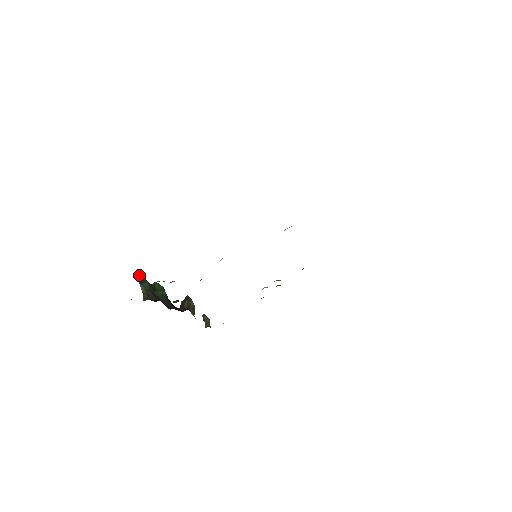
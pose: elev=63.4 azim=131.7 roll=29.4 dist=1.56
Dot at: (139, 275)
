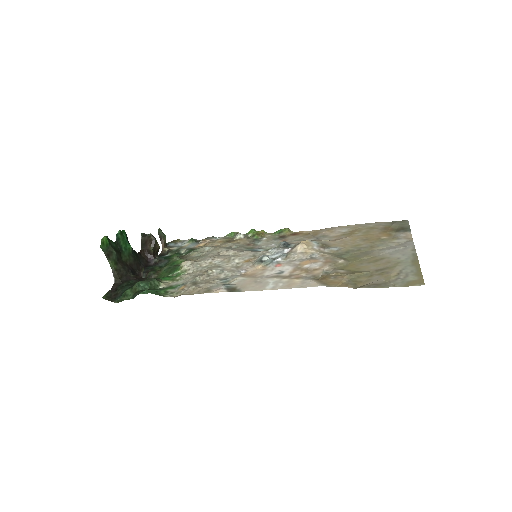
Dot at: (104, 242)
